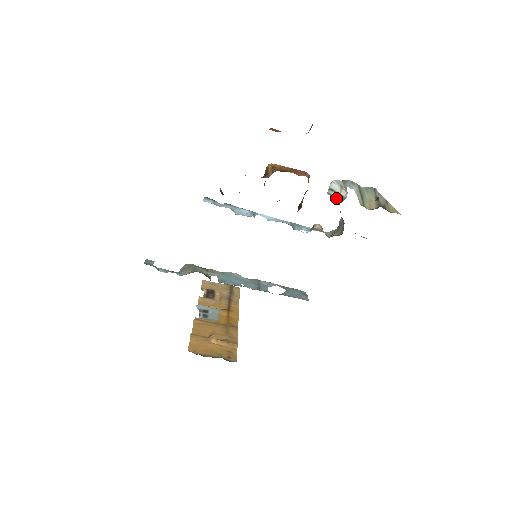
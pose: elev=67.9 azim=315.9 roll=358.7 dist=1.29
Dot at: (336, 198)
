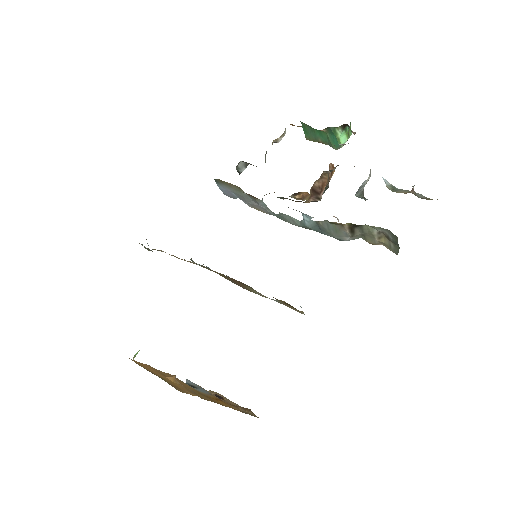
Dot at: (362, 192)
